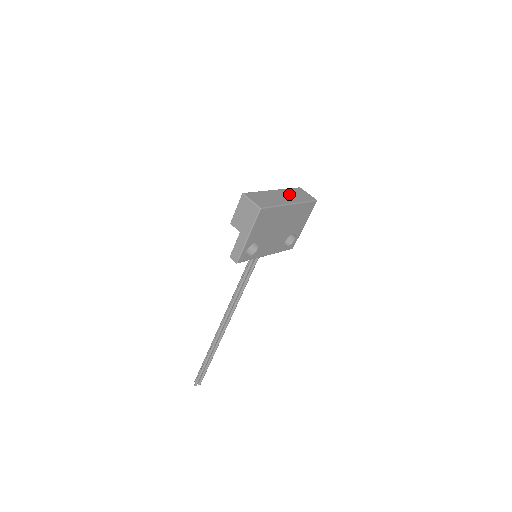
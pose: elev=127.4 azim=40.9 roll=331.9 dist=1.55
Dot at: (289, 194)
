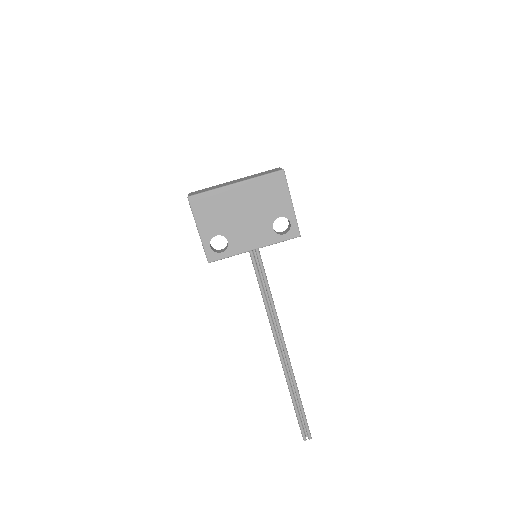
Dot at: (249, 177)
